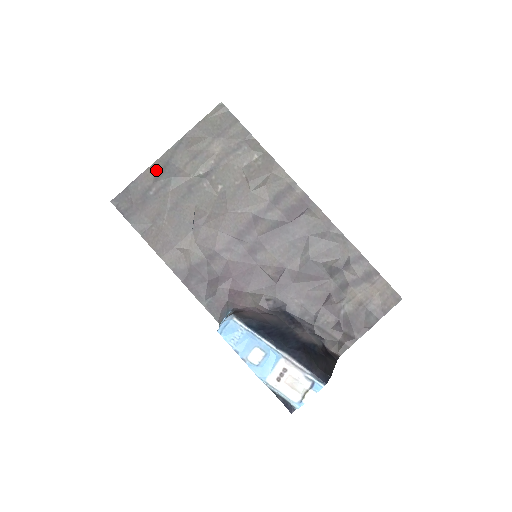
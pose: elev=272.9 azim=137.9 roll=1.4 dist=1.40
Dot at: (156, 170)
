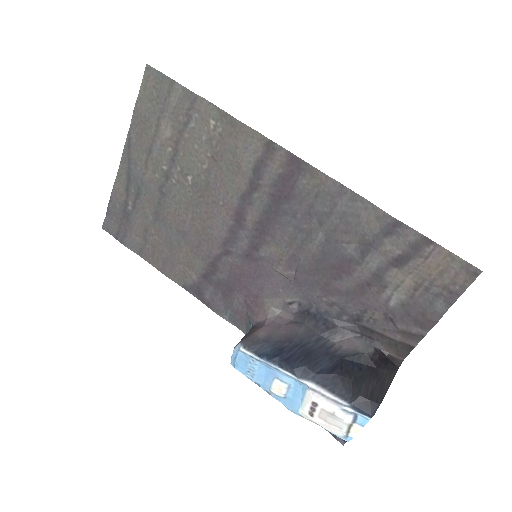
Dot at: (123, 180)
